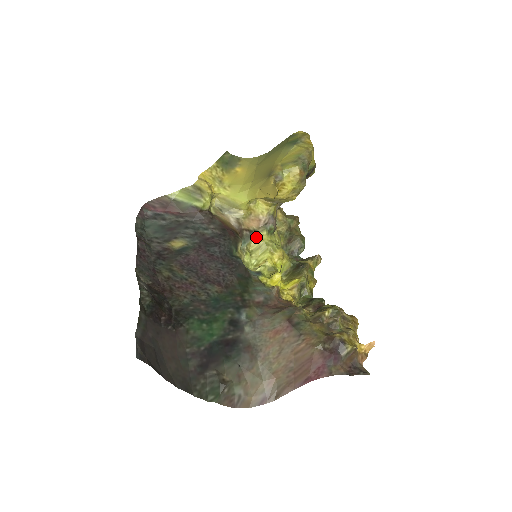
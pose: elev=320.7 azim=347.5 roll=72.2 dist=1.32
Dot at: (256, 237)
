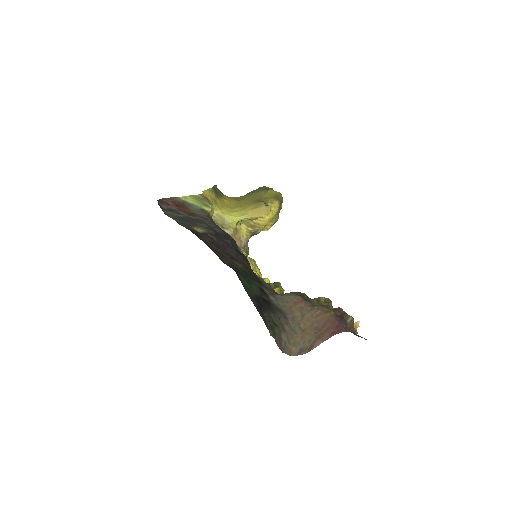
Dot at: (241, 252)
